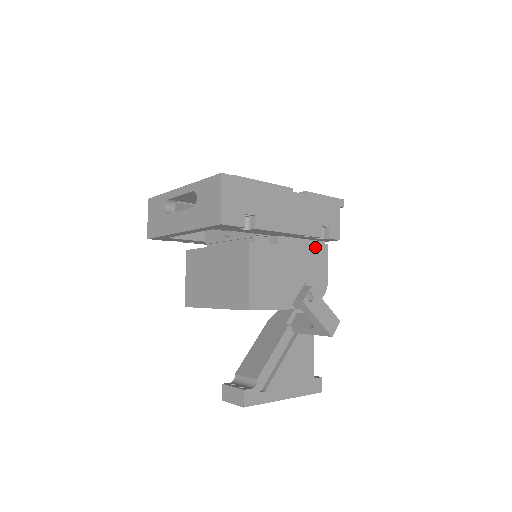
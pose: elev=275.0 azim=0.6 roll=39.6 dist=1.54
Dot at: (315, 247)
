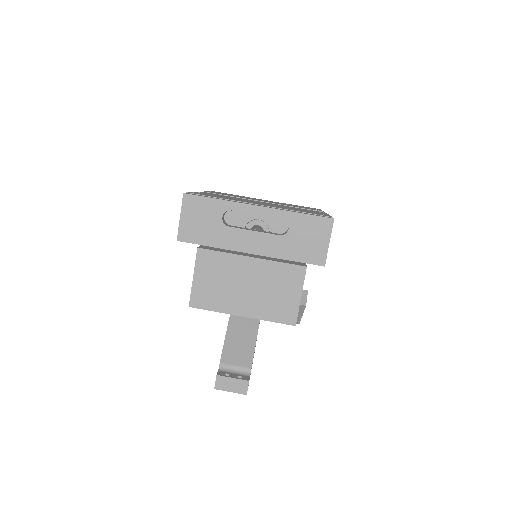
Dot at: occluded
